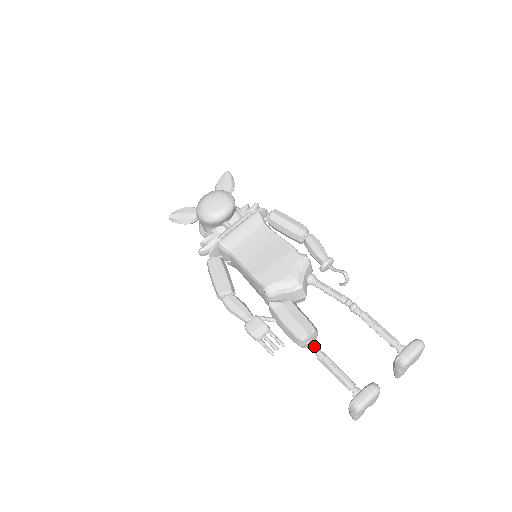
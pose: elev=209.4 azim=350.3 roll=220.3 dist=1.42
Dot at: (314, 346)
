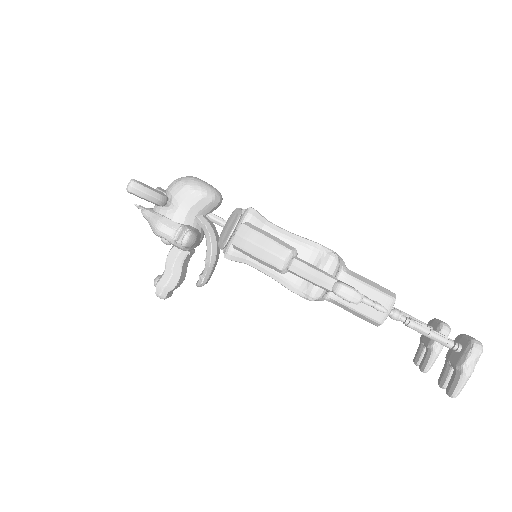
Dot at: (400, 311)
